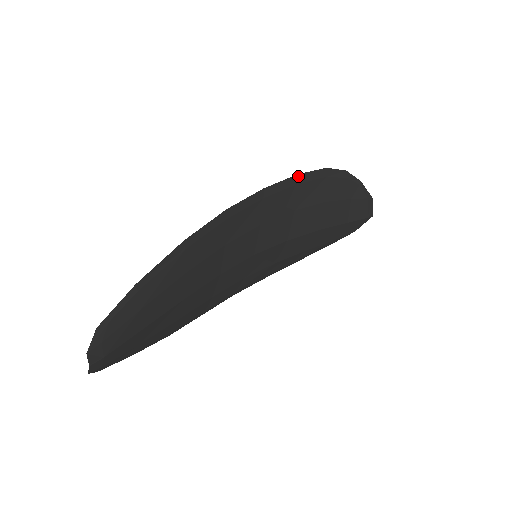
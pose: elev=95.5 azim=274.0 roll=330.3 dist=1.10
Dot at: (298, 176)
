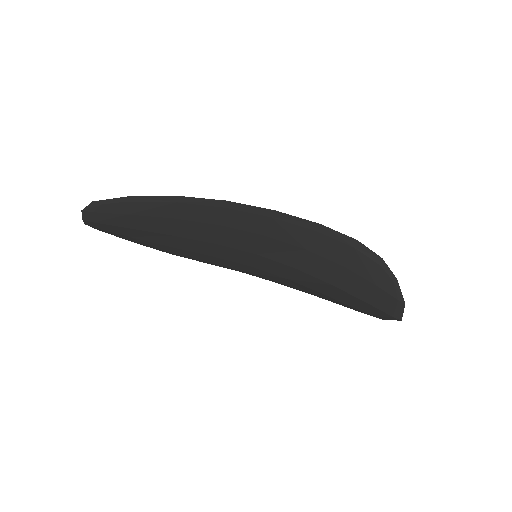
Dot at: (319, 225)
